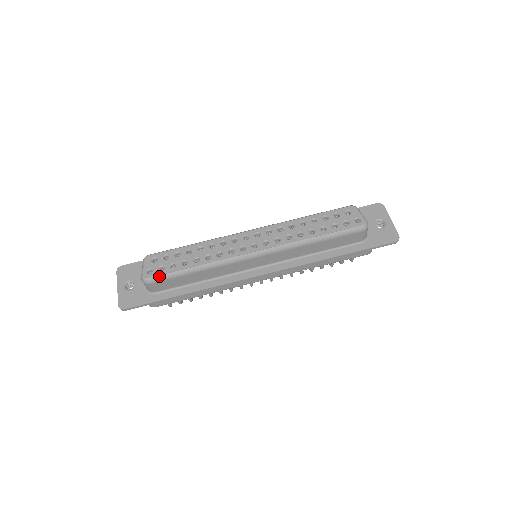
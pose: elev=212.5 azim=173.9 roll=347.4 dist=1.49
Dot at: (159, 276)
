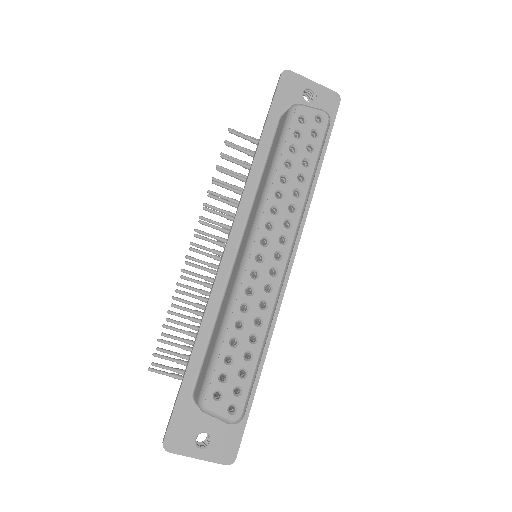
Dot at: (247, 399)
